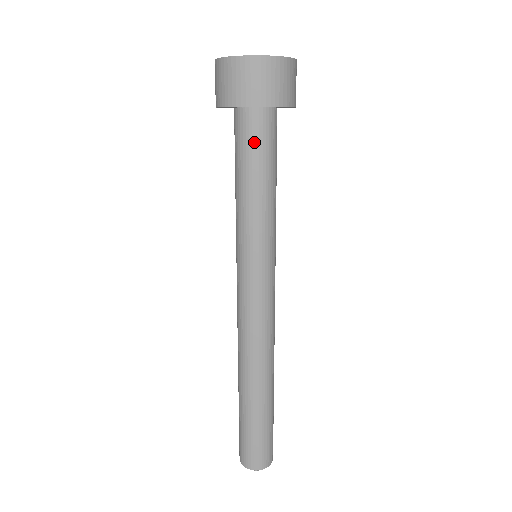
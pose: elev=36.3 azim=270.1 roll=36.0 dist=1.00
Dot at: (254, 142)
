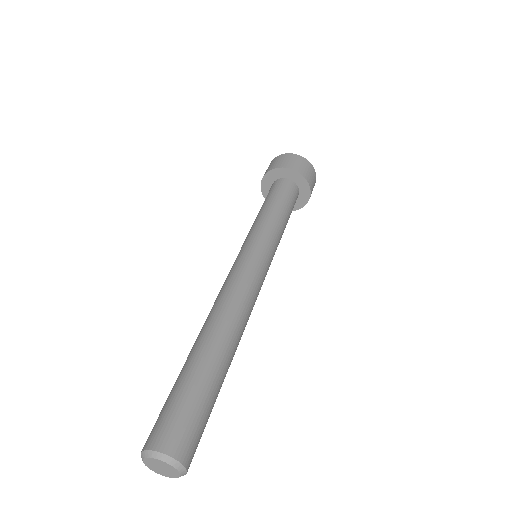
Dot at: (287, 192)
